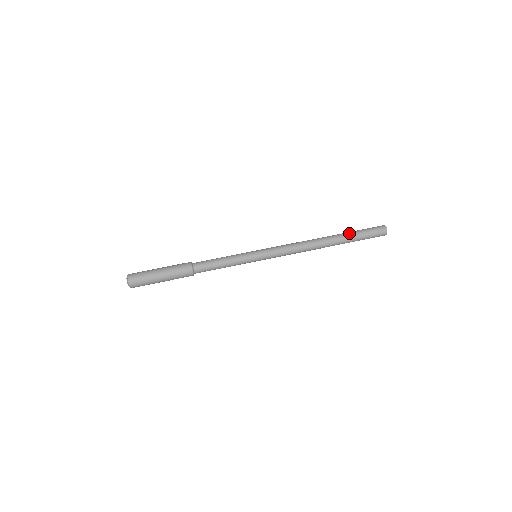
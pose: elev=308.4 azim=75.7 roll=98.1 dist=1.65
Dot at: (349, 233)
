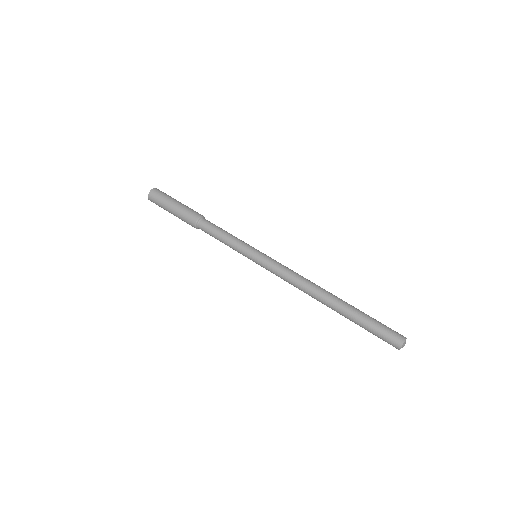
Dot at: (359, 310)
